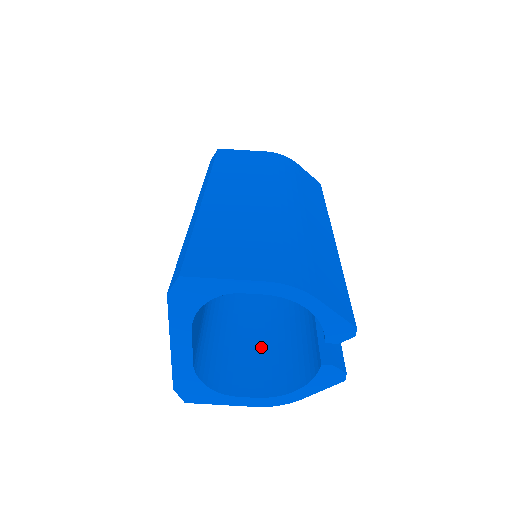
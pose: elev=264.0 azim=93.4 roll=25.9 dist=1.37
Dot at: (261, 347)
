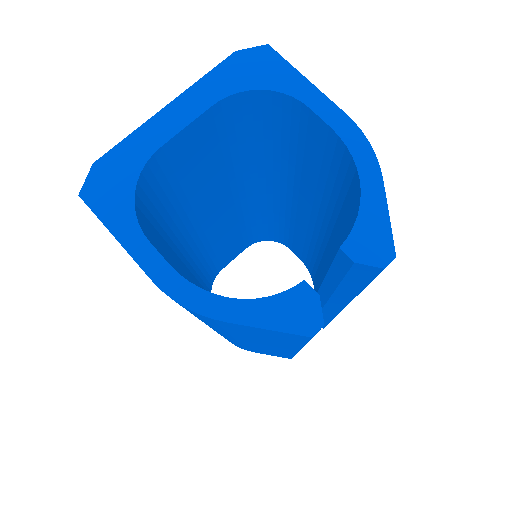
Dot at: occluded
